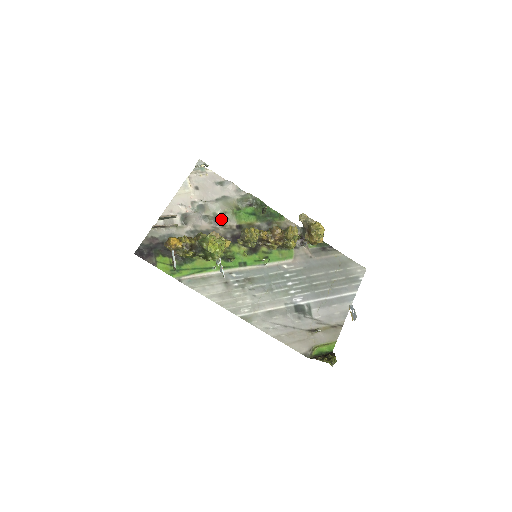
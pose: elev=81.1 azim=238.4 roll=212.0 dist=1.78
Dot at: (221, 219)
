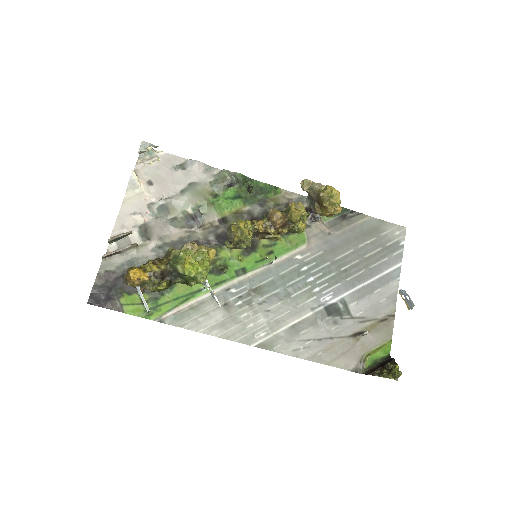
Dot at: (195, 218)
